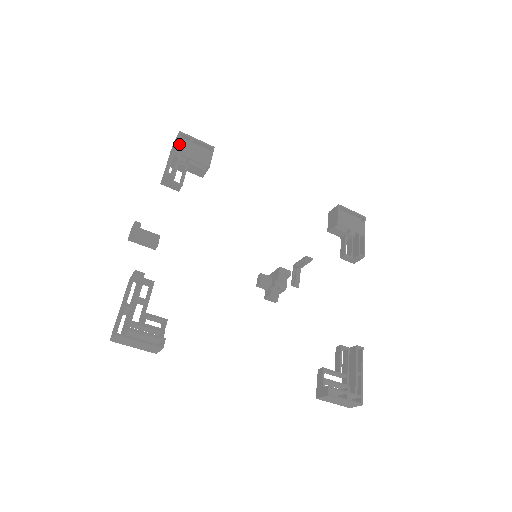
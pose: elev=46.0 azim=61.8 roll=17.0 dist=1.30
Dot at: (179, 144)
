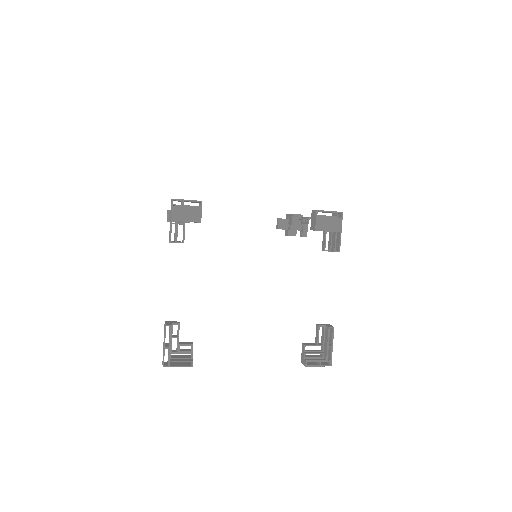
Dot at: (174, 212)
